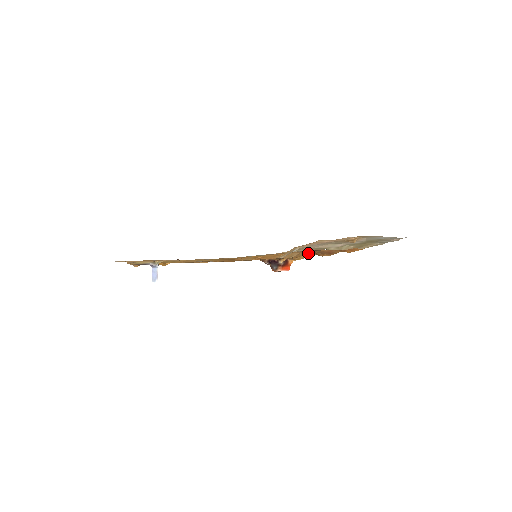
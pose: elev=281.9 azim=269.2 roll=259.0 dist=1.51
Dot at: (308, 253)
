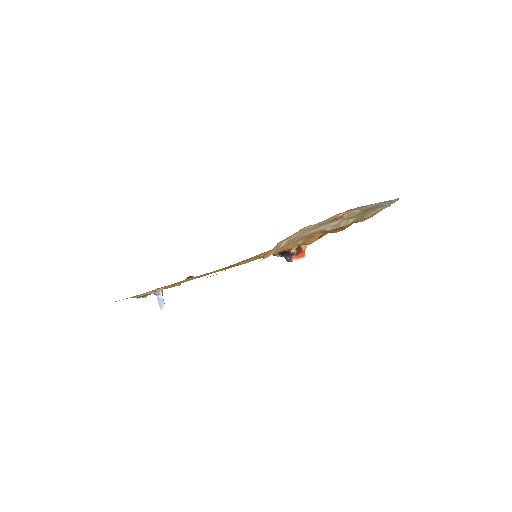
Dot at: (319, 234)
